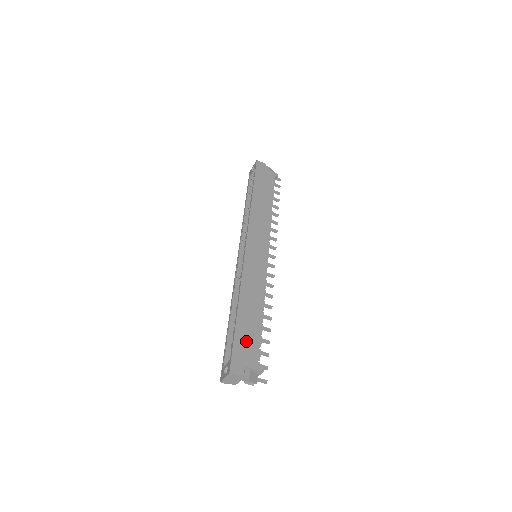
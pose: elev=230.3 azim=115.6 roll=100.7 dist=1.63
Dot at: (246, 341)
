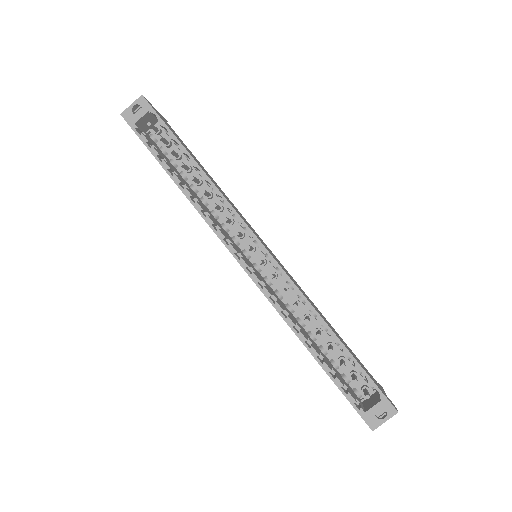
Dot at: (364, 368)
